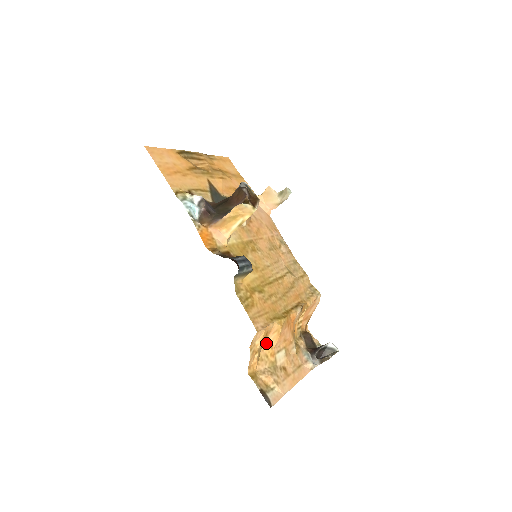
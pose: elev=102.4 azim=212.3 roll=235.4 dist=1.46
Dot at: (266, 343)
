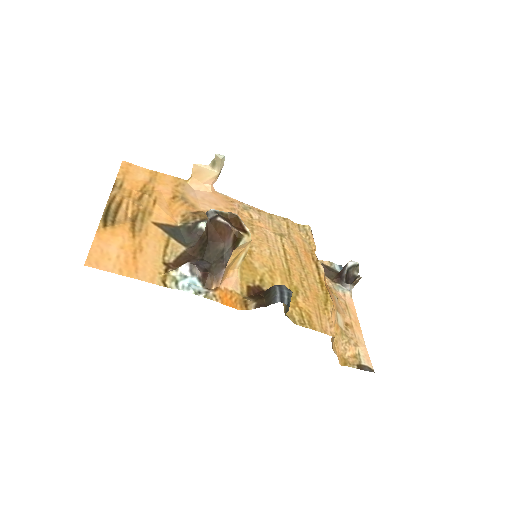
Dot at: occluded
